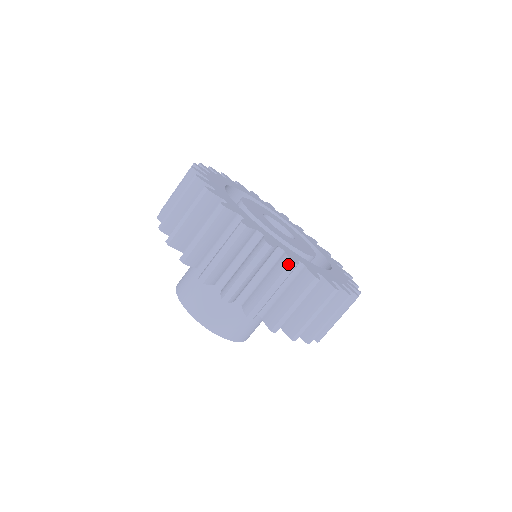
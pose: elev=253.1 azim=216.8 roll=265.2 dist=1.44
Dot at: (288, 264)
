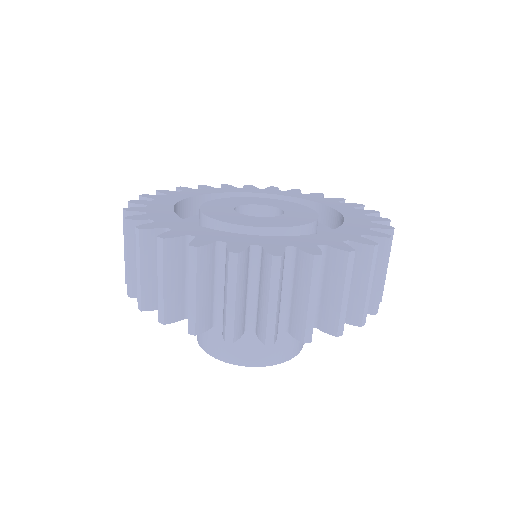
Dot at: occluded
